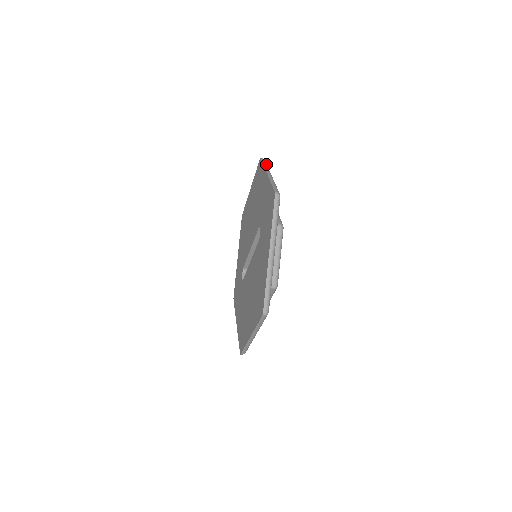
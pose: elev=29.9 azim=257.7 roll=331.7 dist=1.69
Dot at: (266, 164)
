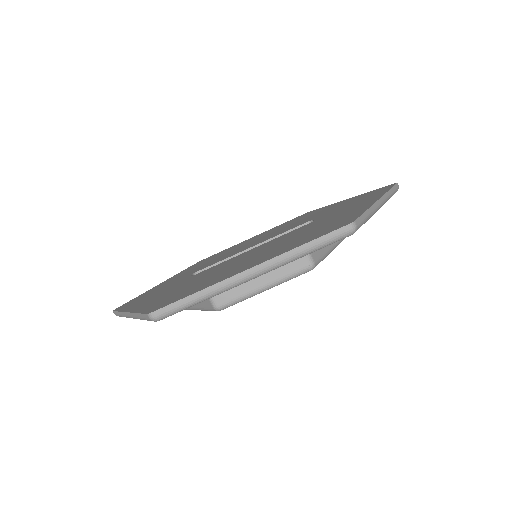
Dot at: occluded
